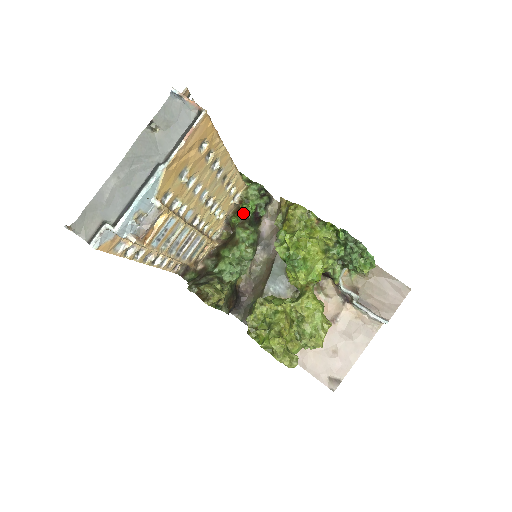
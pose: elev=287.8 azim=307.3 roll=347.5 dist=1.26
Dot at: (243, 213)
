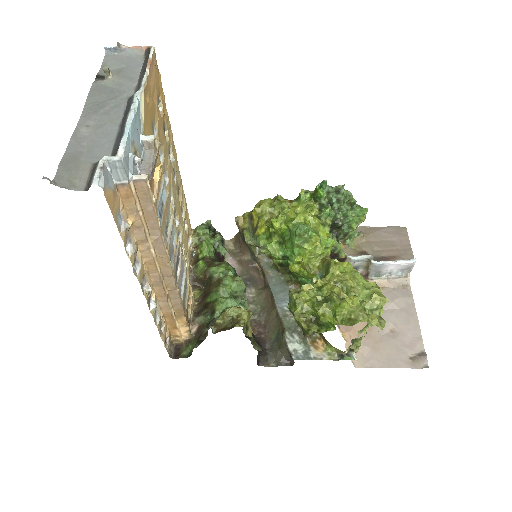
Dot at: (205, 255)
